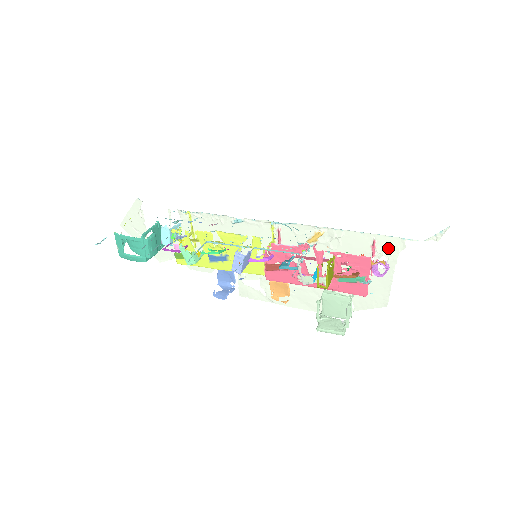
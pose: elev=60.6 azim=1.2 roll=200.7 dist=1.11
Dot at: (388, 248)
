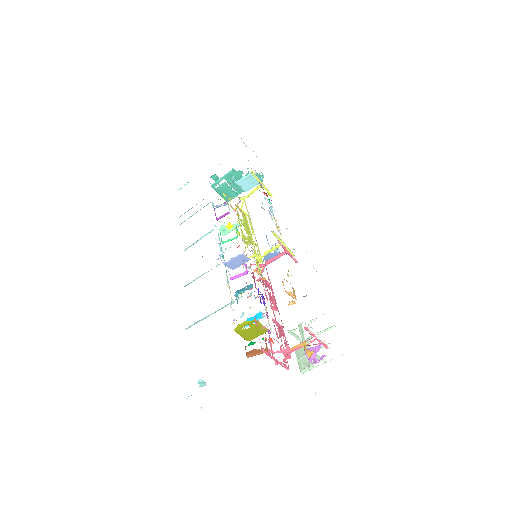
Dot at: occluded
